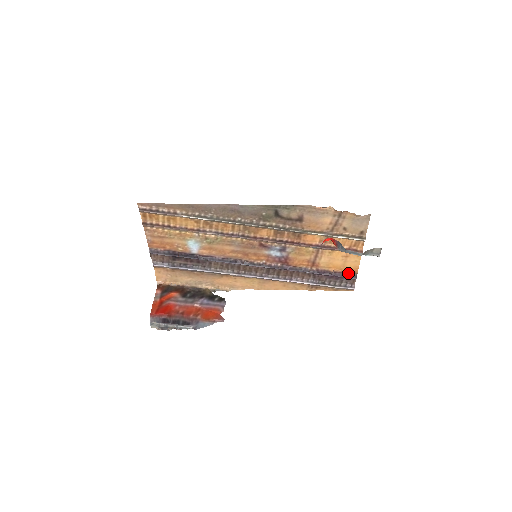
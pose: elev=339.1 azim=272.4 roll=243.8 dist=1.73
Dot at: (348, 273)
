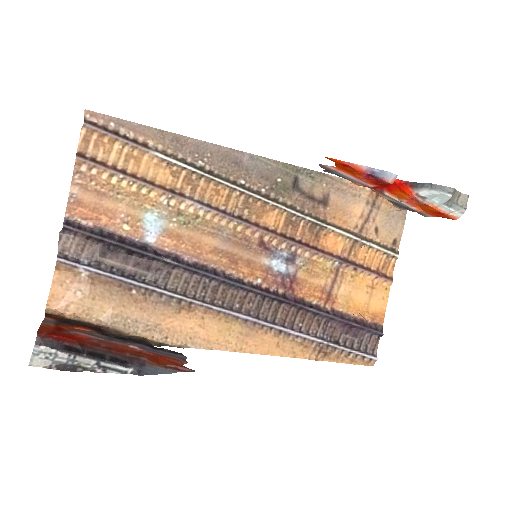
Dot at: (371, 323)
